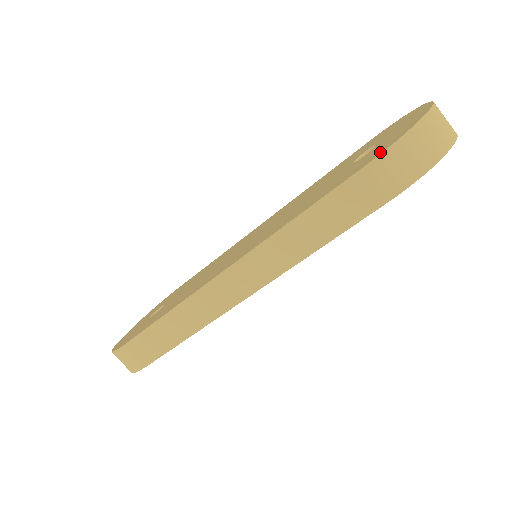
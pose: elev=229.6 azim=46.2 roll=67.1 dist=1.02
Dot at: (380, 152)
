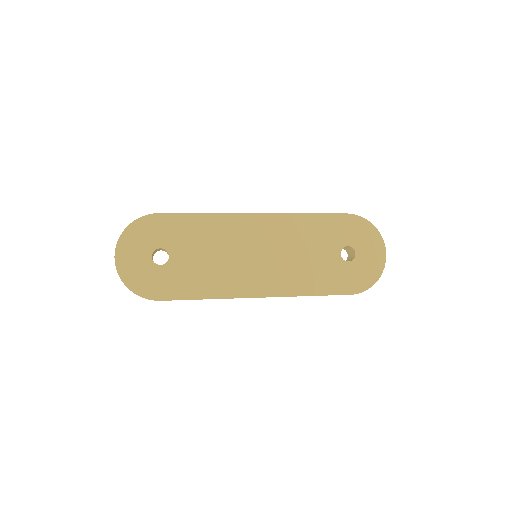
Dot at: (360, 289)
